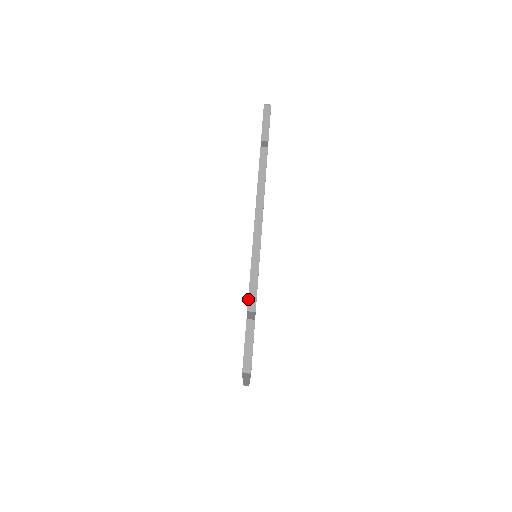
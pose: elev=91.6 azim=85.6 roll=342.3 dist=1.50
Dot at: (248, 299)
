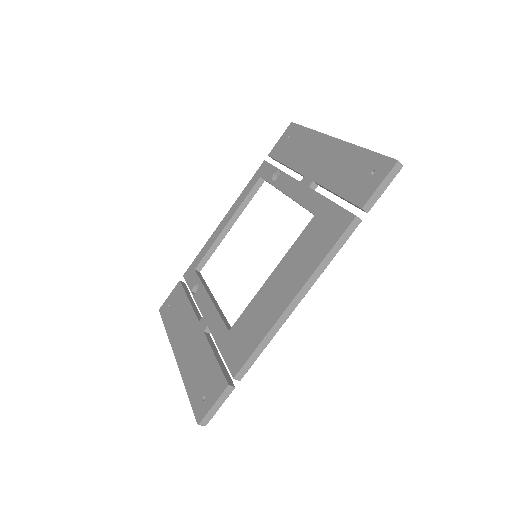
Dot at: (241, 369)
